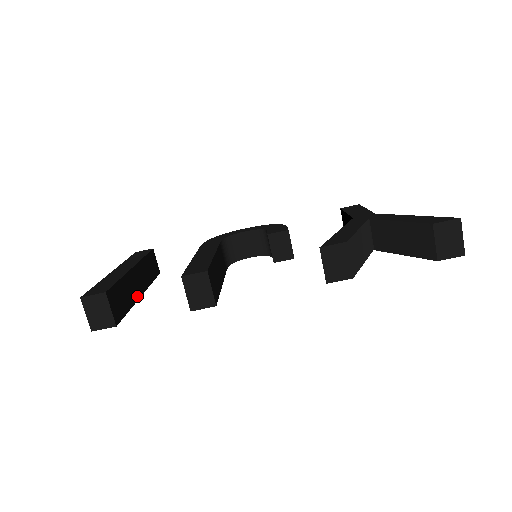
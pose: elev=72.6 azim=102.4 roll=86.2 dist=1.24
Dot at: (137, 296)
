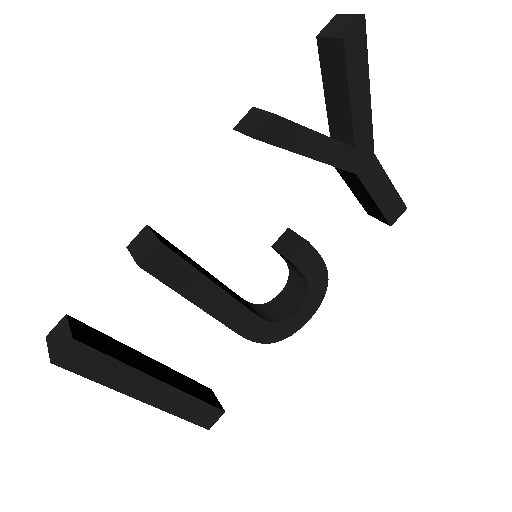
Dot at: (146, 371)
